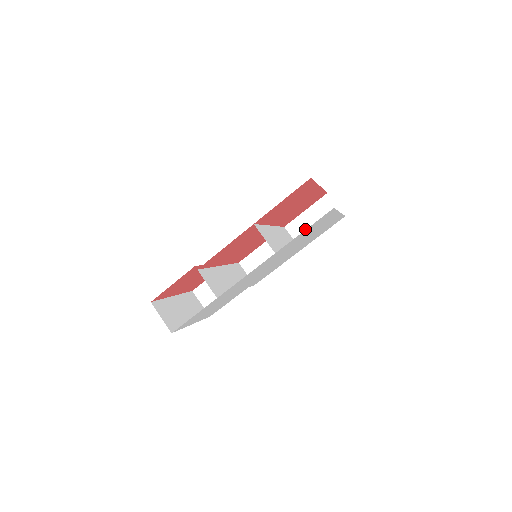
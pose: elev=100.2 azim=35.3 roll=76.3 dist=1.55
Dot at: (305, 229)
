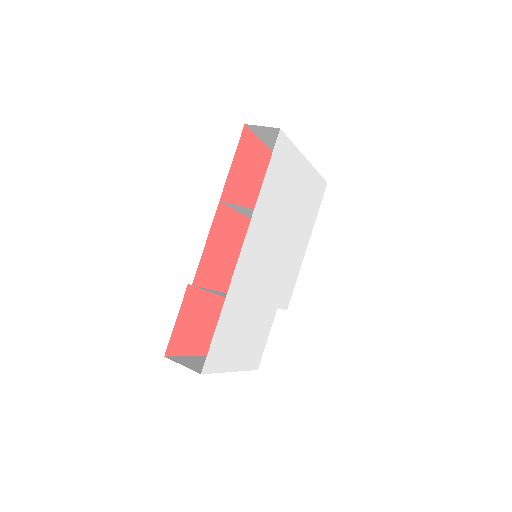
Dot at: occluded
